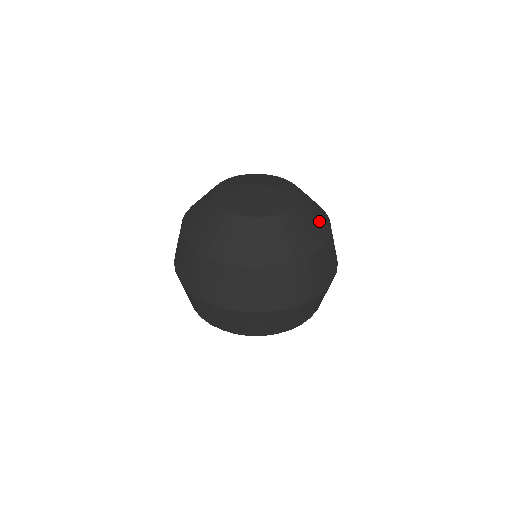
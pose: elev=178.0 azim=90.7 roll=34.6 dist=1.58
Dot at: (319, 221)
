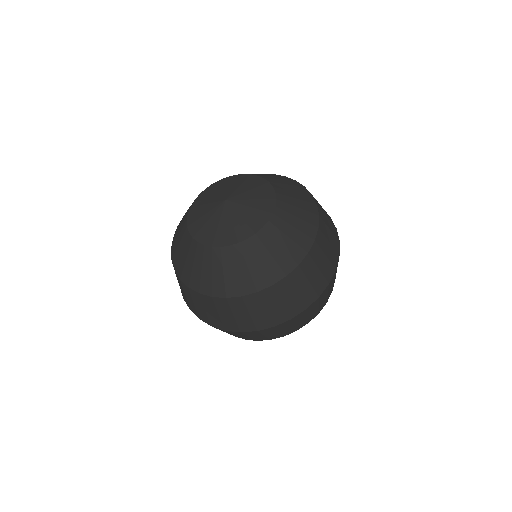
Dot at: (287, 249)
